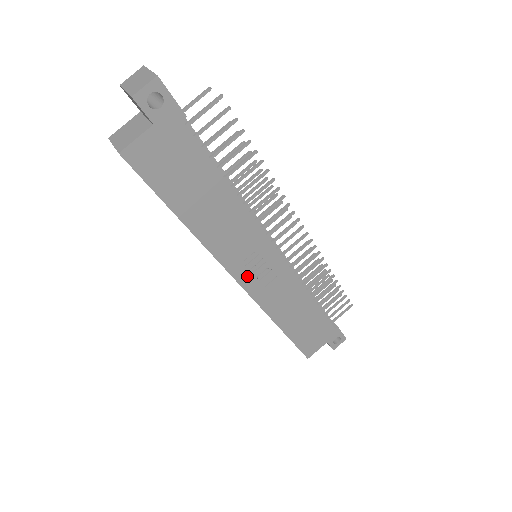
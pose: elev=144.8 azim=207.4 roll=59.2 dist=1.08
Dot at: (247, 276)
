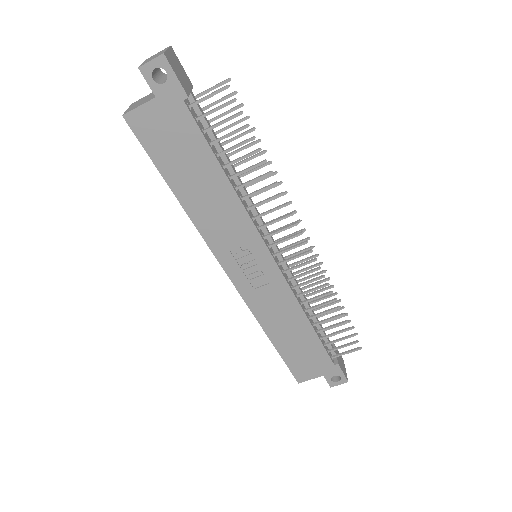
Dot at: (237, 271)
